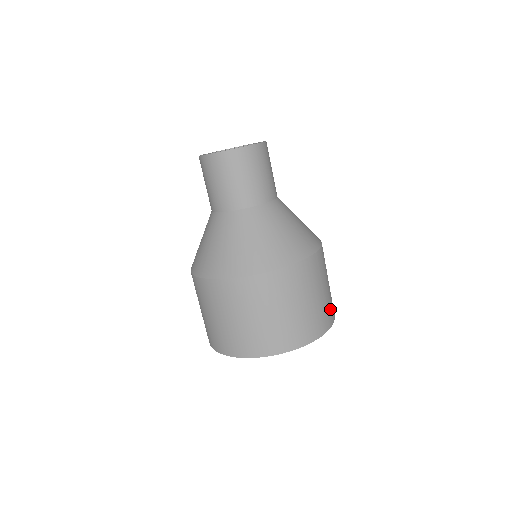
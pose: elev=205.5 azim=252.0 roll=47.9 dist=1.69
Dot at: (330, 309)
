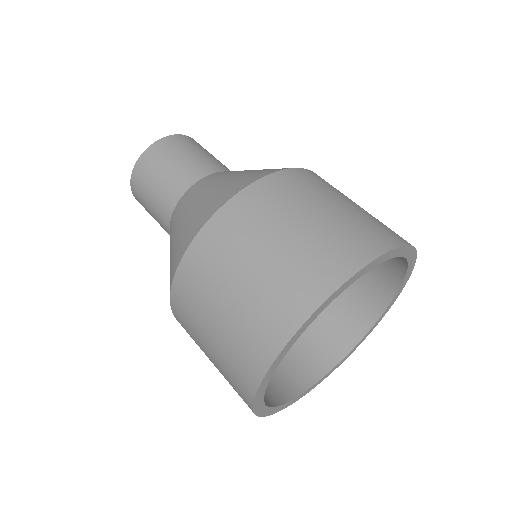
Dot at: (354, 238)
